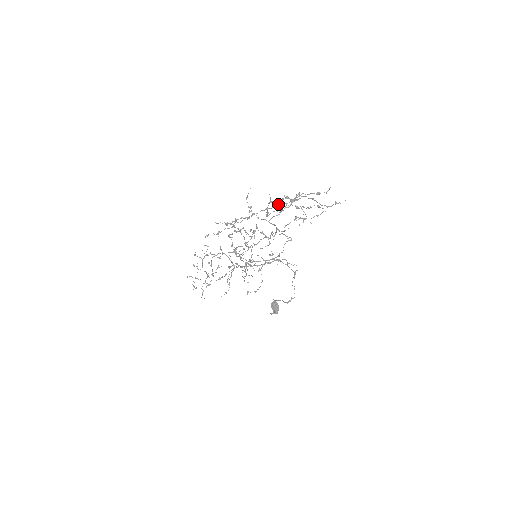
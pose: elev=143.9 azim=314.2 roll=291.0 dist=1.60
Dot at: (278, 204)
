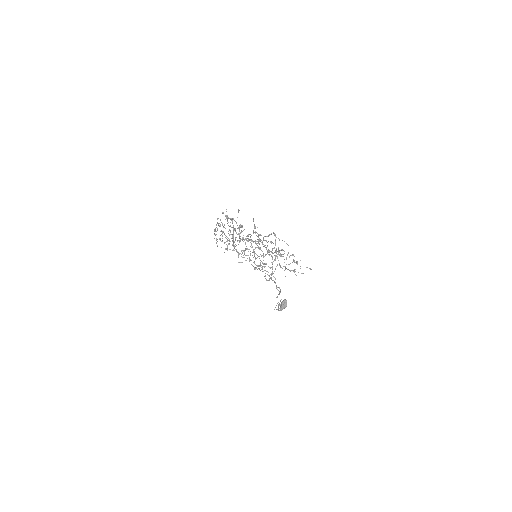
Dot at: occluded
